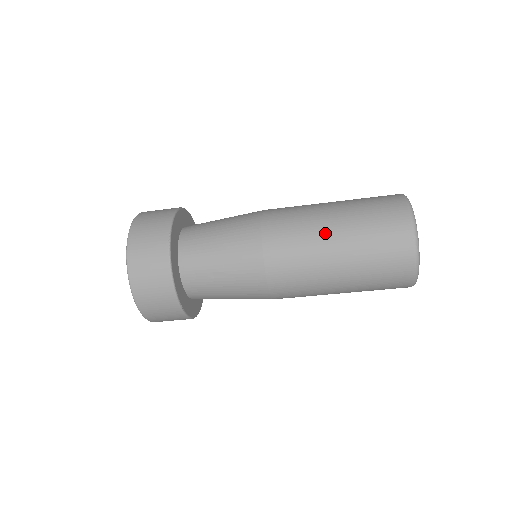
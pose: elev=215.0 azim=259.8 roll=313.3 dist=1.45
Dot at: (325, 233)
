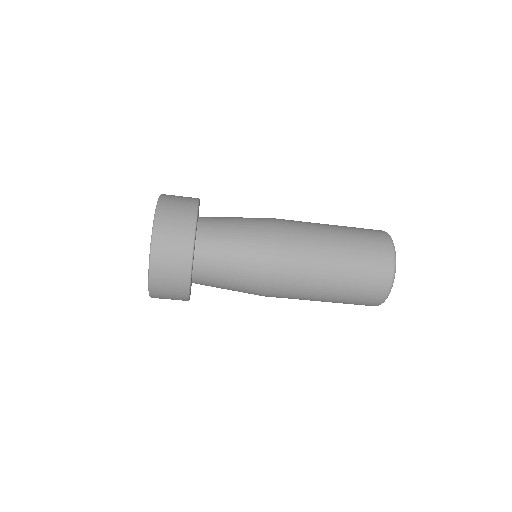
Dot at: (327, 243)
